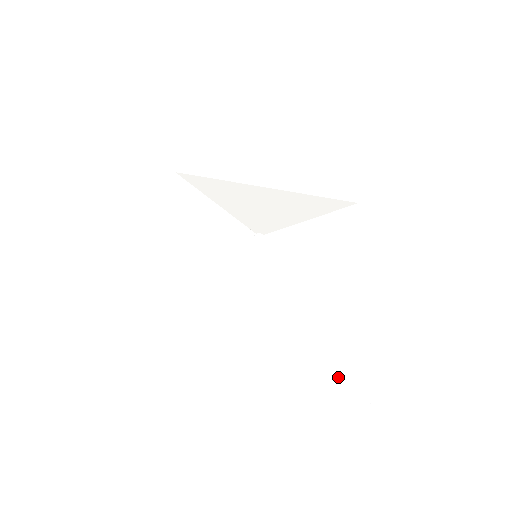
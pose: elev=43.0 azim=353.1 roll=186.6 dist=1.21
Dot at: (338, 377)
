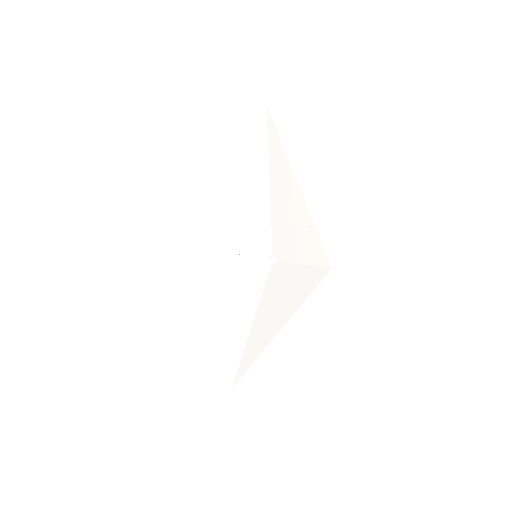
Dot at: (320, 275)
